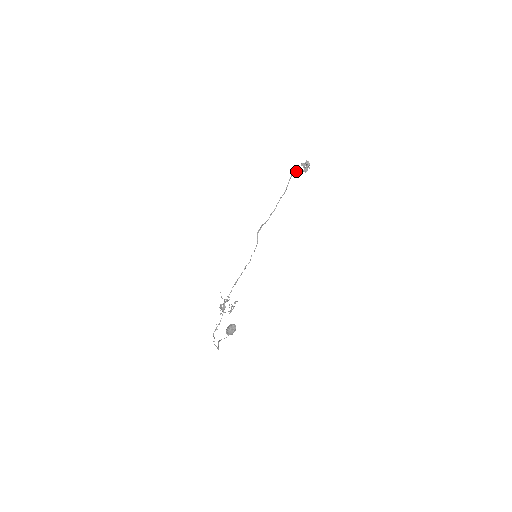
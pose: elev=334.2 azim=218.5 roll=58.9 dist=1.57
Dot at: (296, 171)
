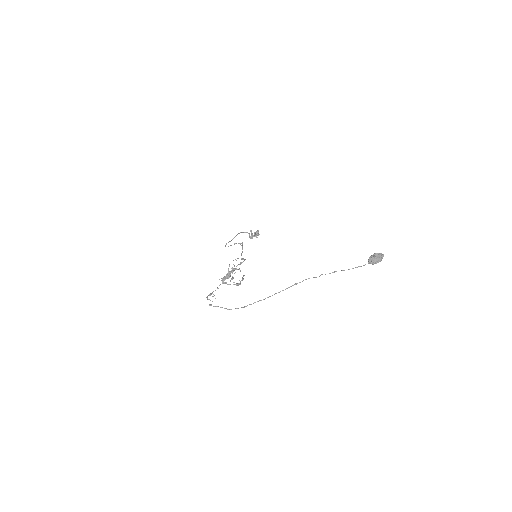
Dot at: (246, 232)
